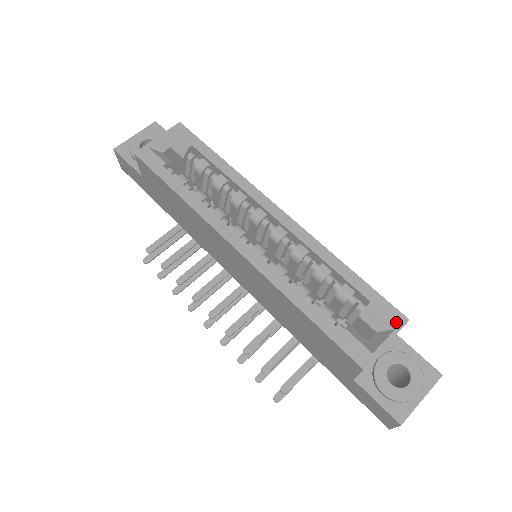
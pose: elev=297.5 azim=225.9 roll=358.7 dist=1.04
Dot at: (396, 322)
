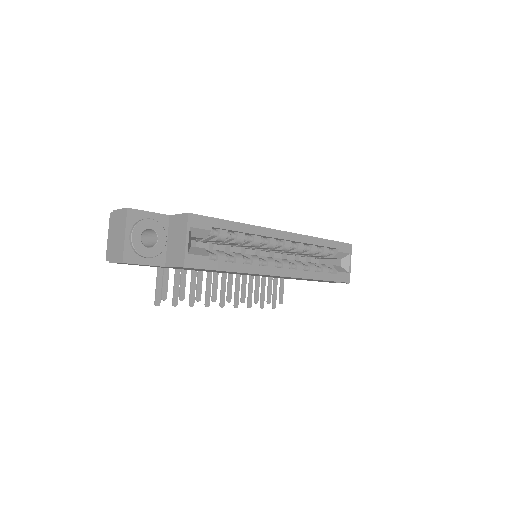
Dot at: (349, 250)
